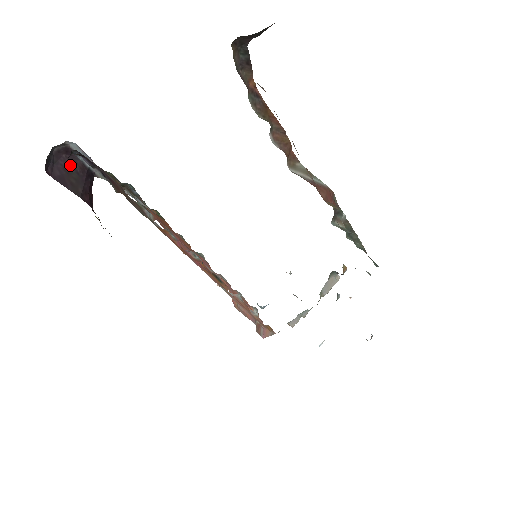
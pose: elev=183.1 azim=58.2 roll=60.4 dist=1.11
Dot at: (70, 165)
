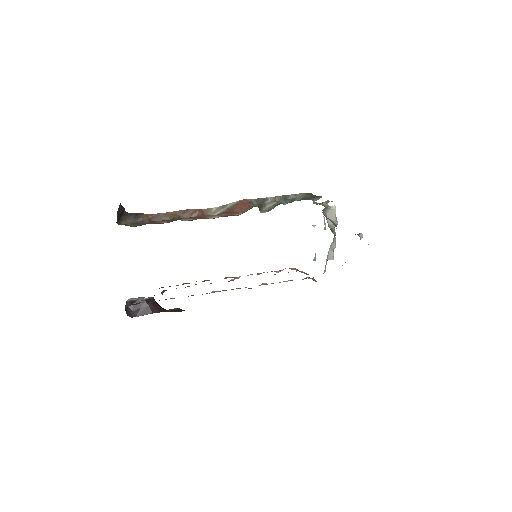
Dot at: (138, 306)
